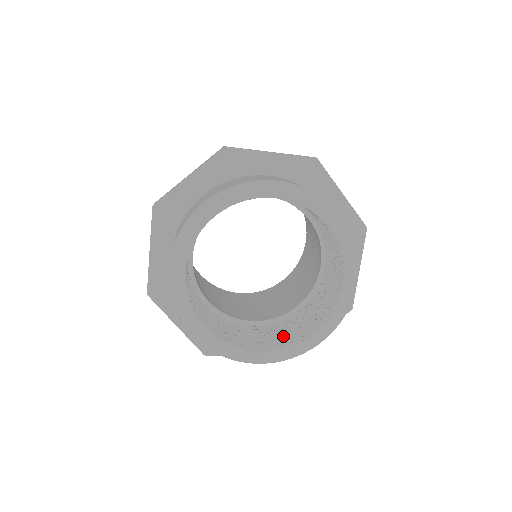
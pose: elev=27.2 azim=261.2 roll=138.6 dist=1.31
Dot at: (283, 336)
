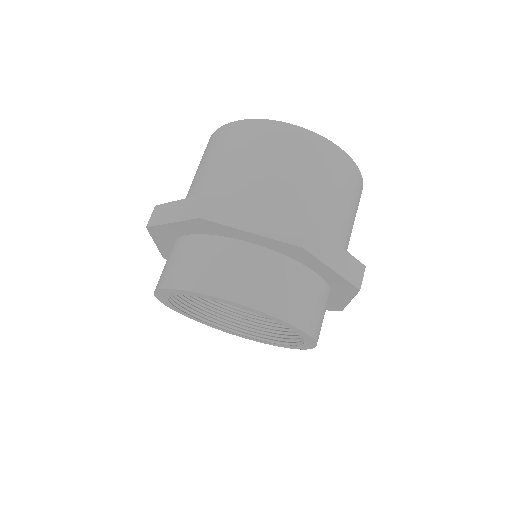
Dot at: occluded
